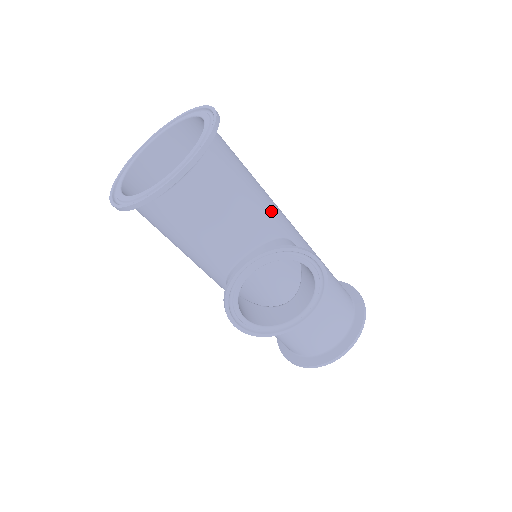
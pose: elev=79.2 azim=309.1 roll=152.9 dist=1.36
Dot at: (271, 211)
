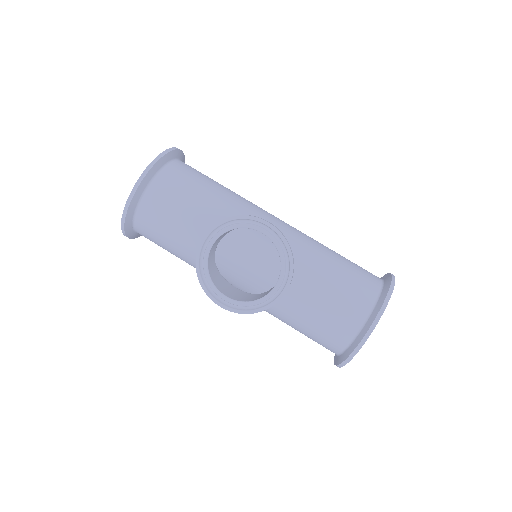
Dot at: (237, 205)
